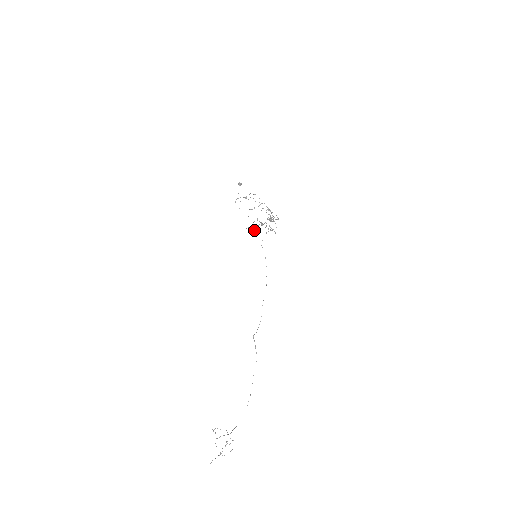
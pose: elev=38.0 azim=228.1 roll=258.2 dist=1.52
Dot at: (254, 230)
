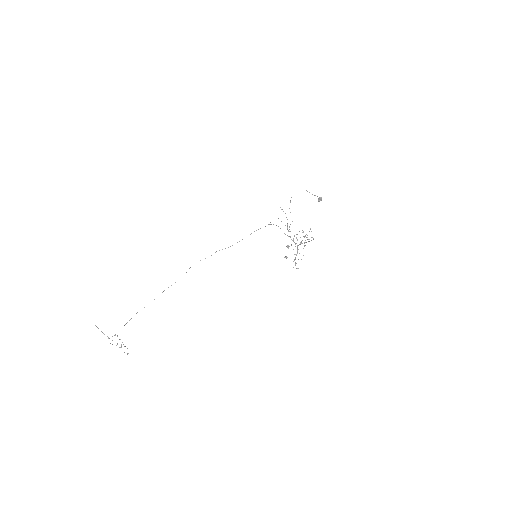
Dot at: (280, 207)
